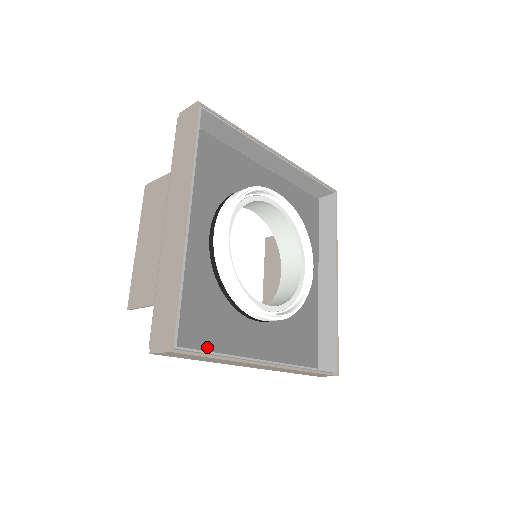
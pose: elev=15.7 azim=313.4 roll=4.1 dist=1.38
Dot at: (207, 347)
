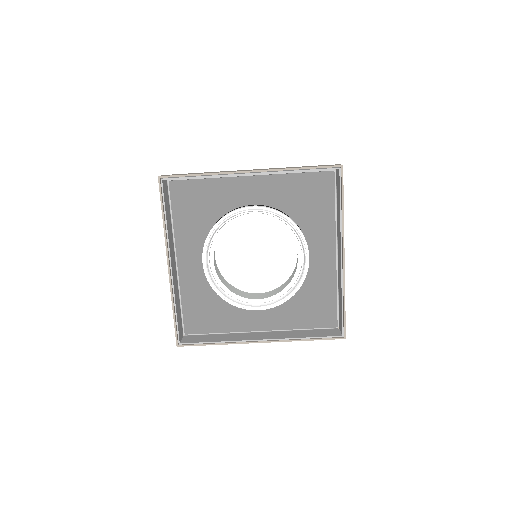
Dot at: (218, 330)
